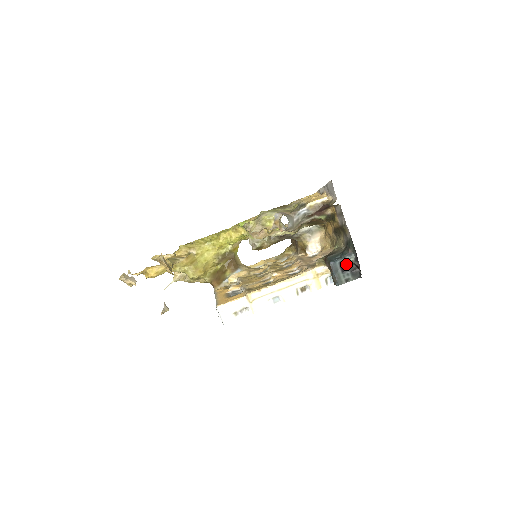
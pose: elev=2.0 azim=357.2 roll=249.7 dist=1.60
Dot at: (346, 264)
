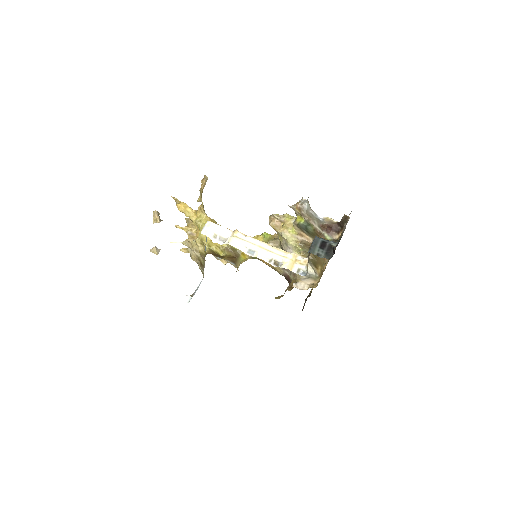
Dot at: (327, 245)
